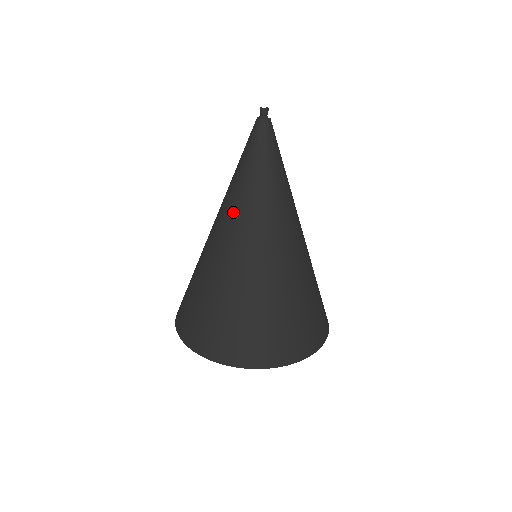
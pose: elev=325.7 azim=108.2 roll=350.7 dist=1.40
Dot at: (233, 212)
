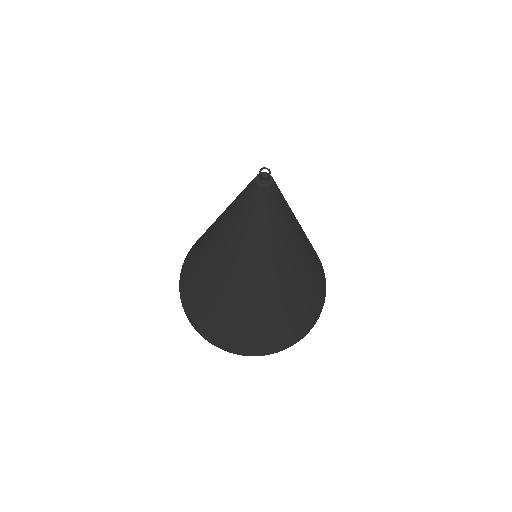
Dot at: (225, 253)
